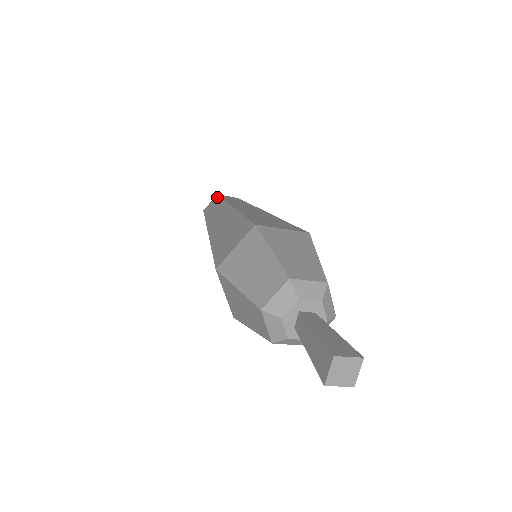
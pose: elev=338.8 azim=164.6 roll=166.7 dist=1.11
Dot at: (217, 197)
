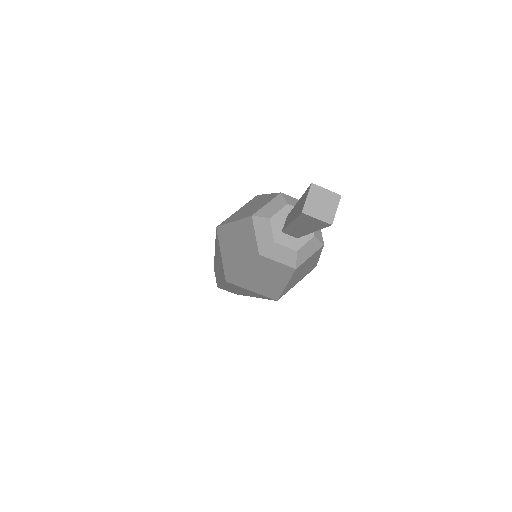
Dot at: occluded
